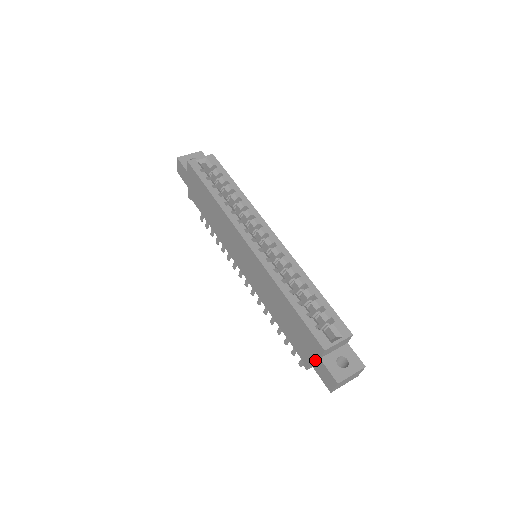
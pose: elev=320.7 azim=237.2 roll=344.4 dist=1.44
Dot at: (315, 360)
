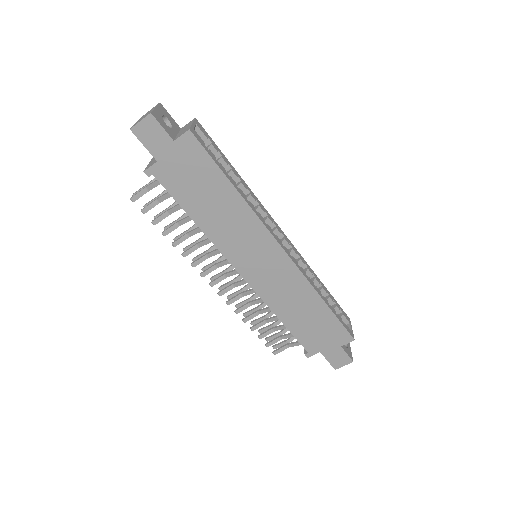
Dot at: (332, 348)
